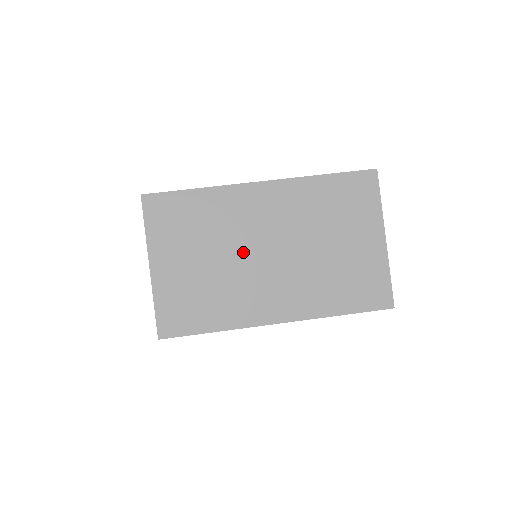
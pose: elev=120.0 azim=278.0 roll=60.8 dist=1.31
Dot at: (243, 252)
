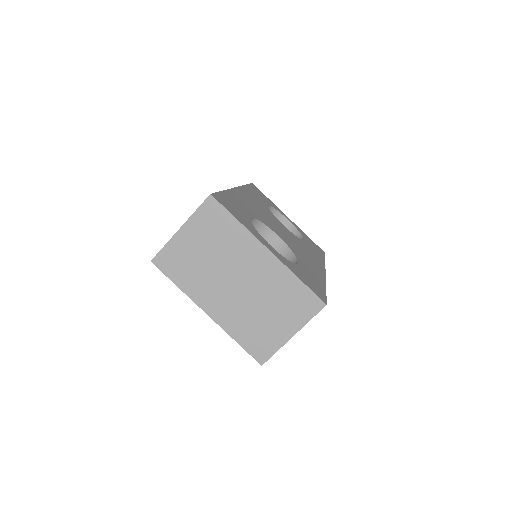
Dot at: (226, 269)
